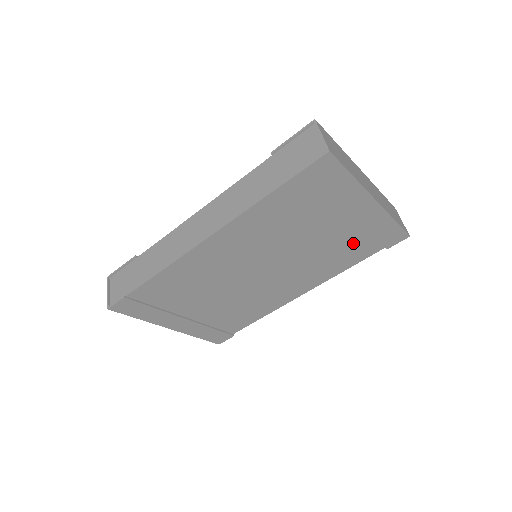
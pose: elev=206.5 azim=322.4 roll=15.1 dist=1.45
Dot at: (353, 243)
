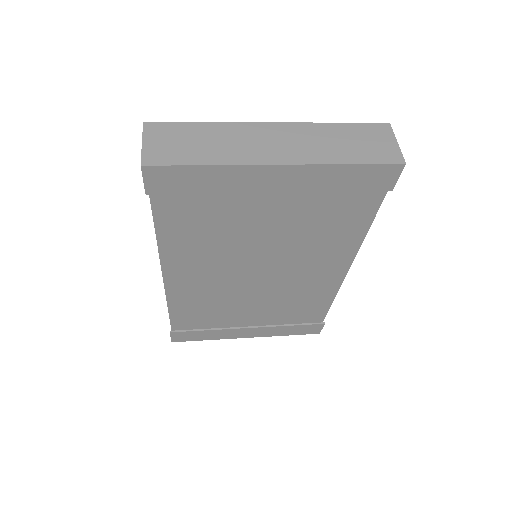
Dot at: (329, 208)
